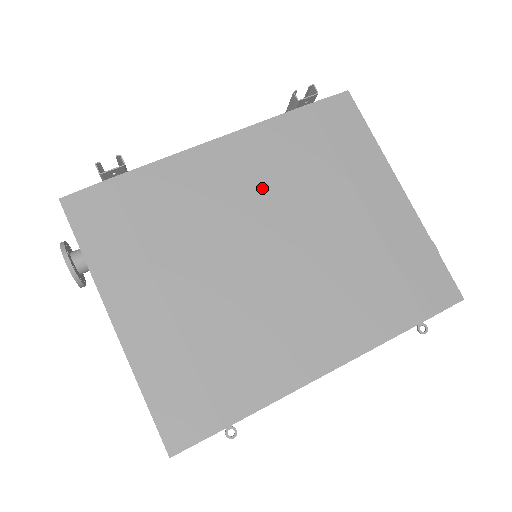
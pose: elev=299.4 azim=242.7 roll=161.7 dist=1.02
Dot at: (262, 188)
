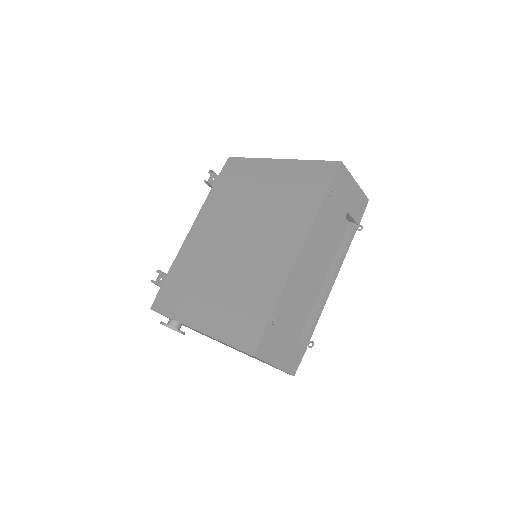
Dot at: (219, 224)
